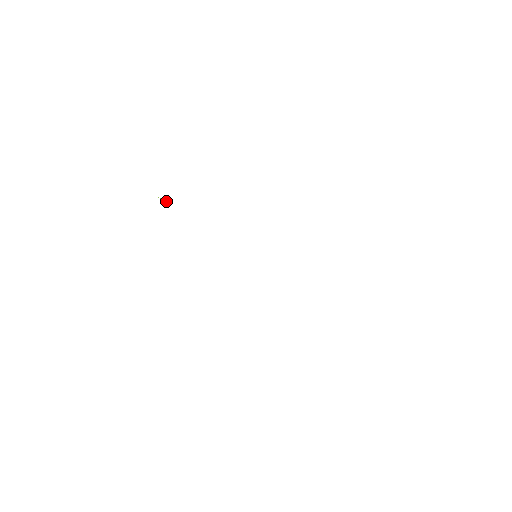
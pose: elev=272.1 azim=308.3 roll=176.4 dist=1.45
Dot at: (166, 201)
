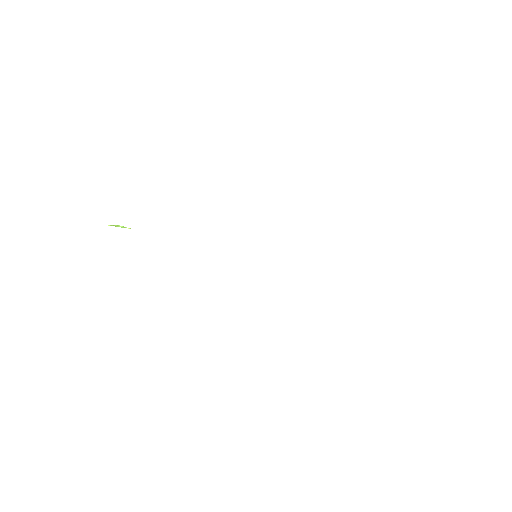
Dot at: (121, 227)
